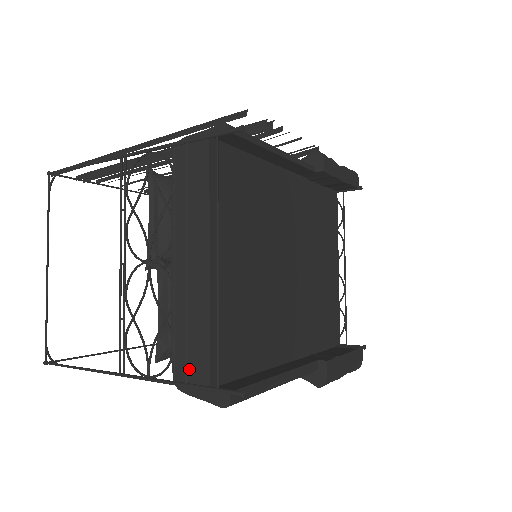
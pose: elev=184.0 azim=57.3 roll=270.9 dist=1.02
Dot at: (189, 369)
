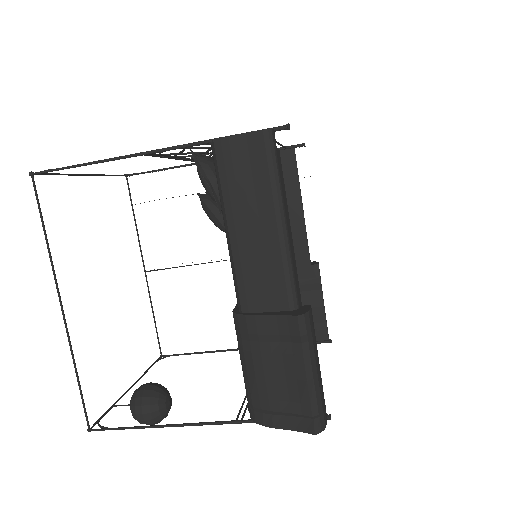
Dot at: occluded
